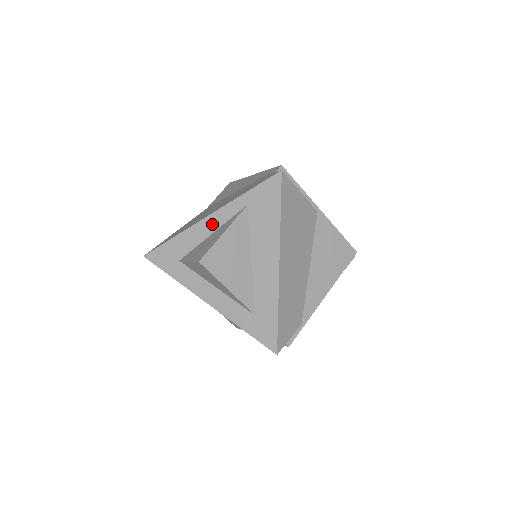
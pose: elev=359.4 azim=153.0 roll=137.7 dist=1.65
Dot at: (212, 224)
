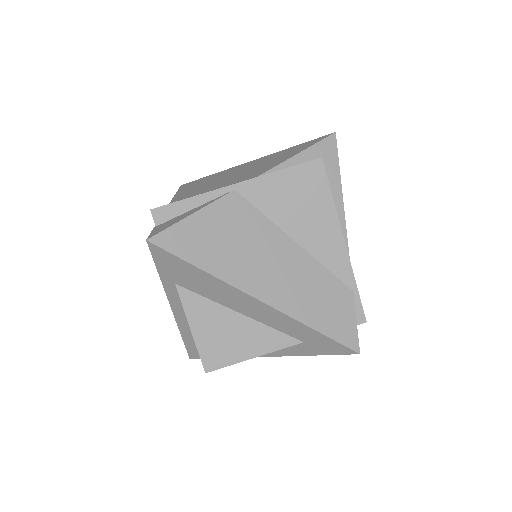
Dot at: (182, 313)
